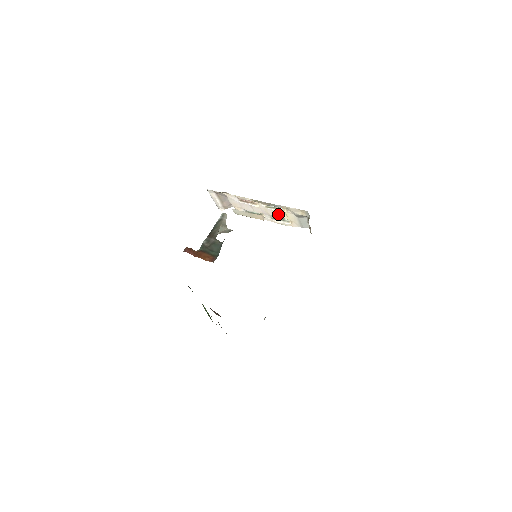
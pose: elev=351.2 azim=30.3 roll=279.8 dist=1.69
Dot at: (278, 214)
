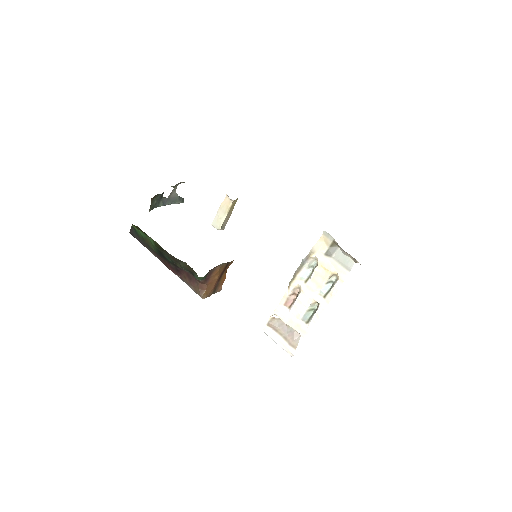
Dot at: (319, 278)
